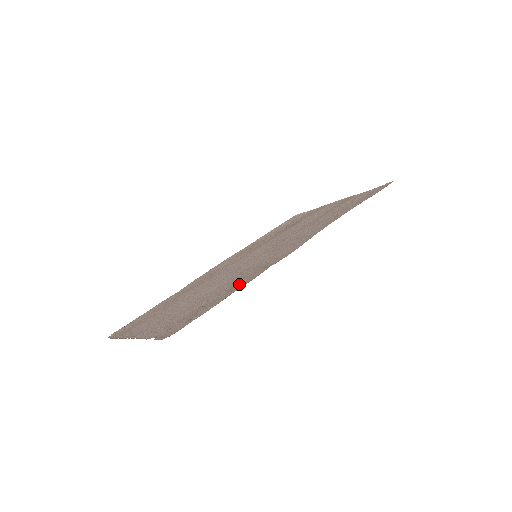
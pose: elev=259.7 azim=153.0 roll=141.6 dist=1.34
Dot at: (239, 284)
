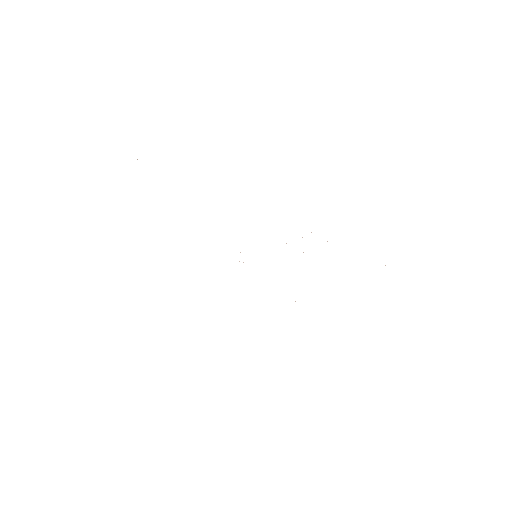
Dot at: occluded
